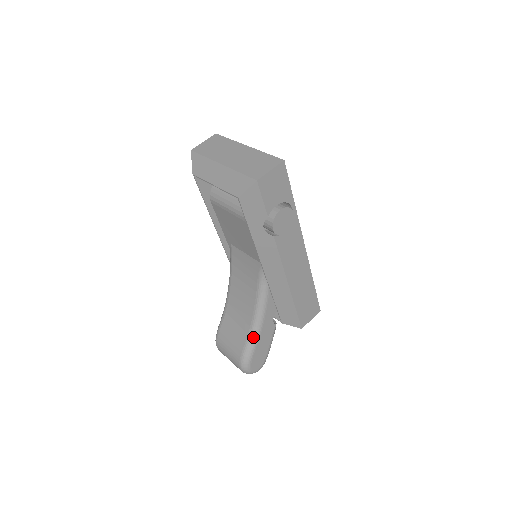
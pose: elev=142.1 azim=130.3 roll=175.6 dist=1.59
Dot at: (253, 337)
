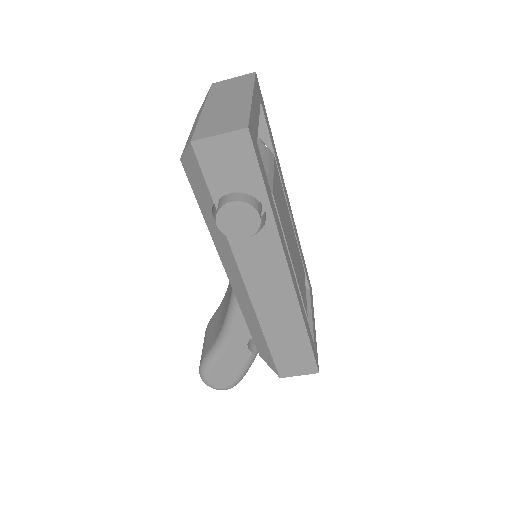
Dot at: (216, 349)
